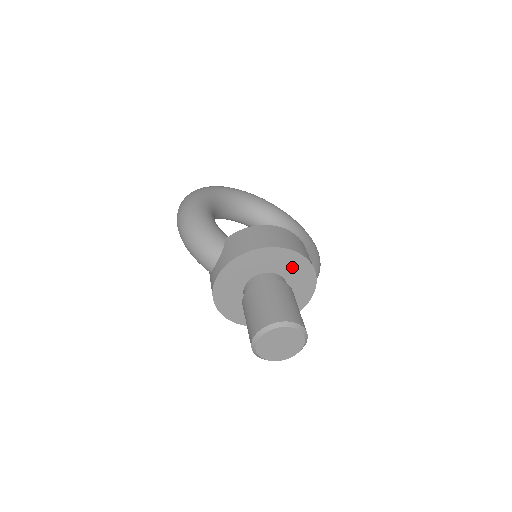
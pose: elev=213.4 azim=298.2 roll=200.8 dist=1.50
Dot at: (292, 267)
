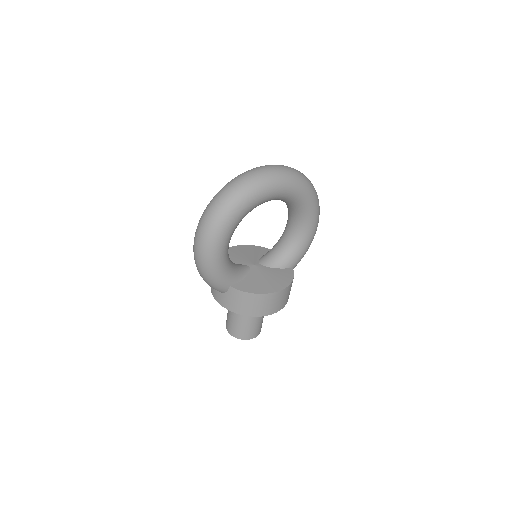
Dot at: occluded
